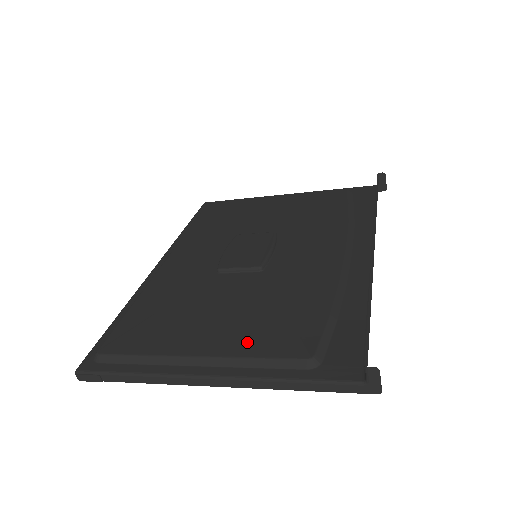
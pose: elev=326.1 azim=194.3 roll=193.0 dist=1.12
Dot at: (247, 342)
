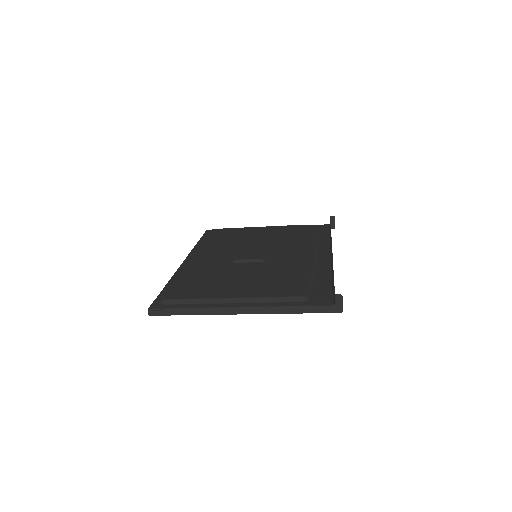
Dot at: (263, 291)
